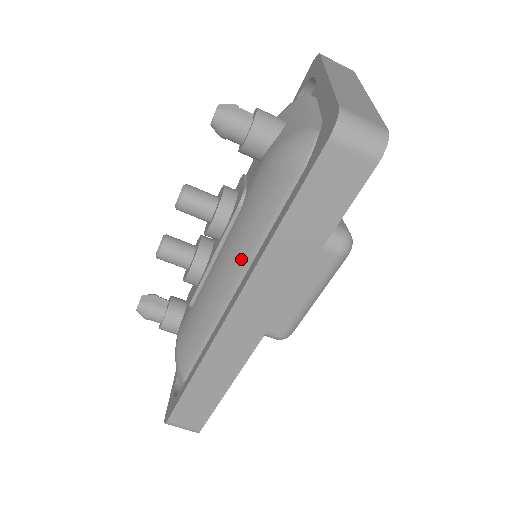
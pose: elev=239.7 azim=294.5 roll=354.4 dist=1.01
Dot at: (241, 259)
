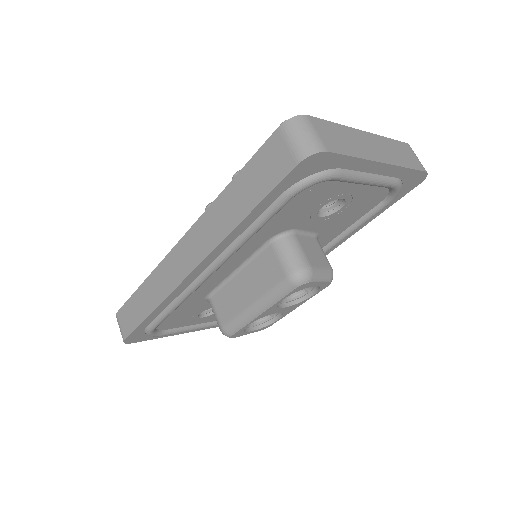
Dot at: occluded
